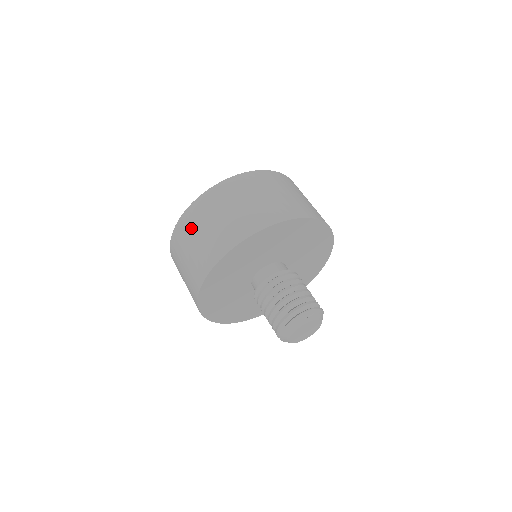
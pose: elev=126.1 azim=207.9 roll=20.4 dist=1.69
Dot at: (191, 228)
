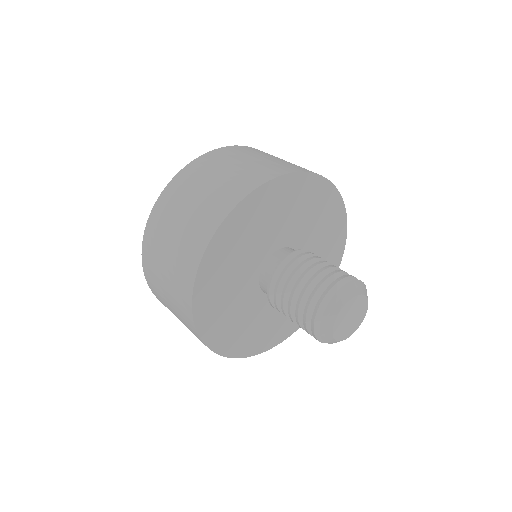
Dot at: (249, 152)
